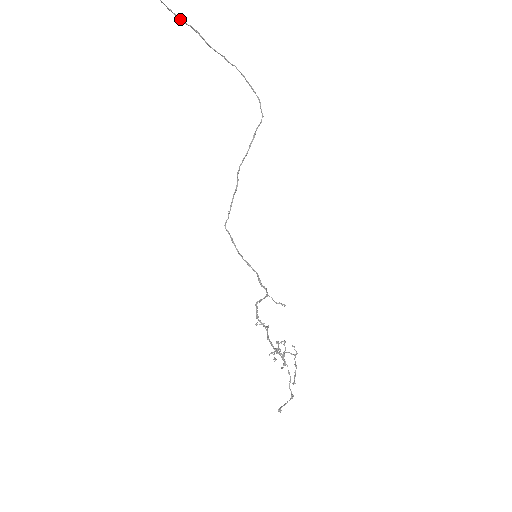
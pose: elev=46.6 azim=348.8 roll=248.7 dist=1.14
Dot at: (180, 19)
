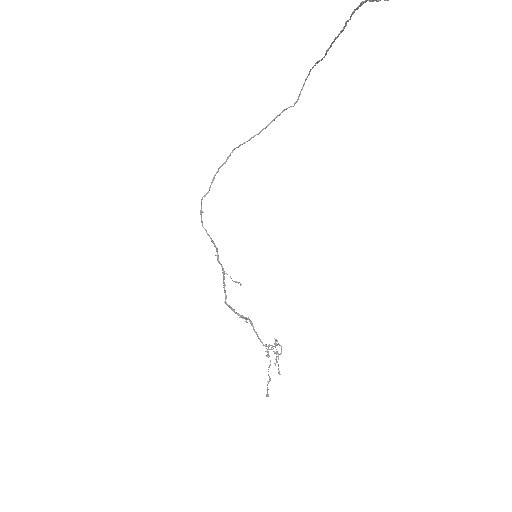
Dot at: (354, 12)
